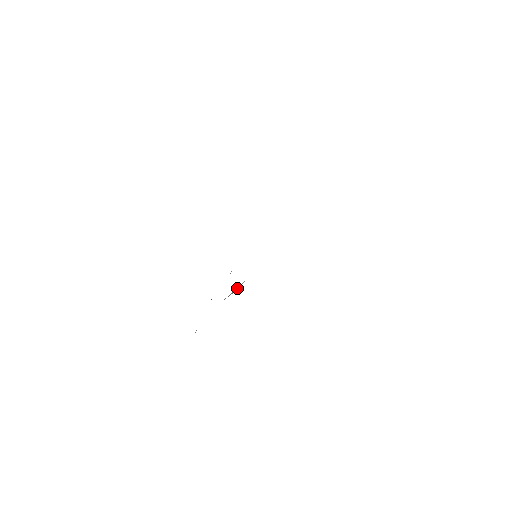
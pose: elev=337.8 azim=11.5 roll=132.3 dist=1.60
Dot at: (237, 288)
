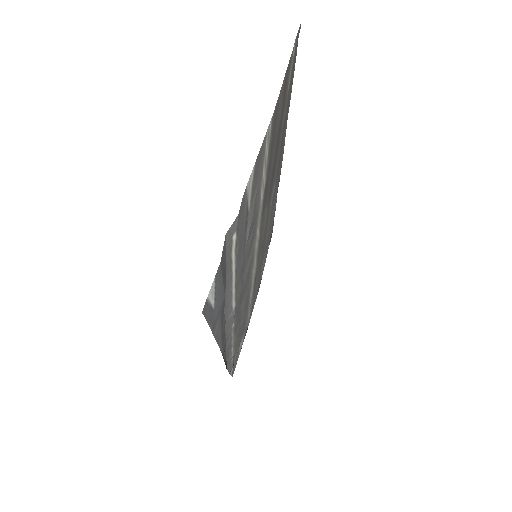
Dot at: (255, 218)
